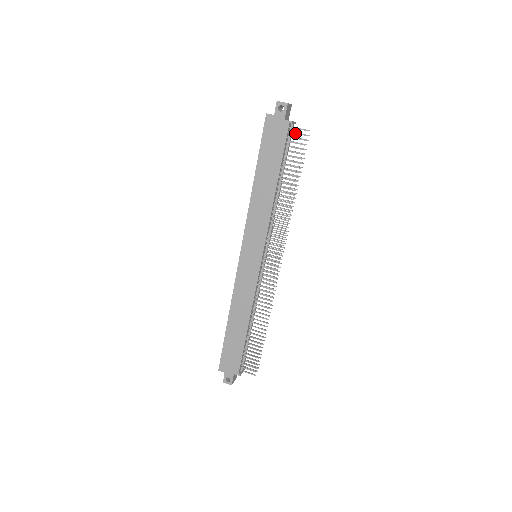
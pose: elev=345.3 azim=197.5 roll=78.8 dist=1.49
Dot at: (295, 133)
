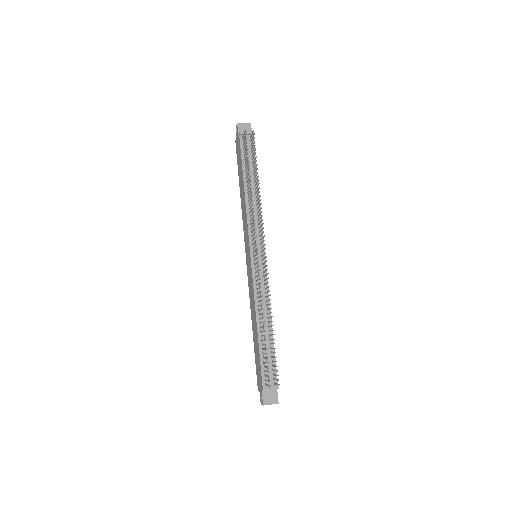
Dot at: (244, 139)
